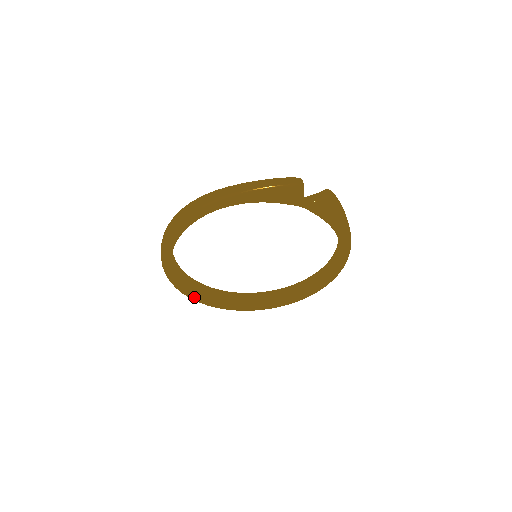
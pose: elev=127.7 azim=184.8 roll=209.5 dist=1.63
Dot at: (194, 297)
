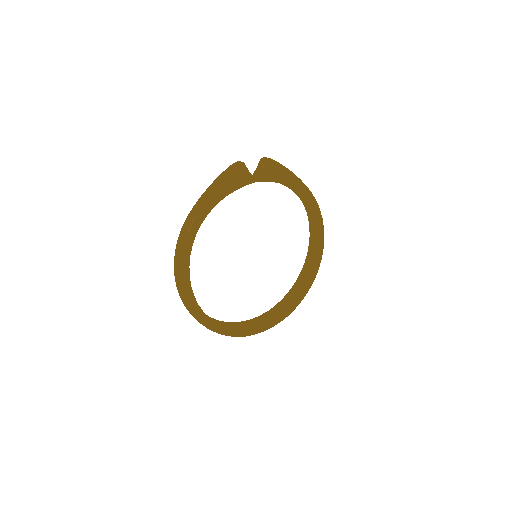
Dot at: (238, 333)
